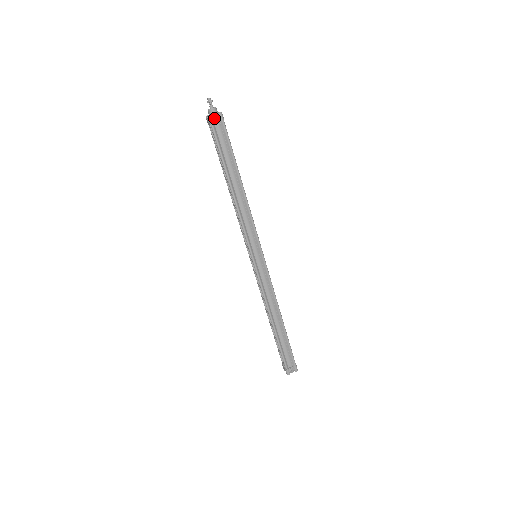
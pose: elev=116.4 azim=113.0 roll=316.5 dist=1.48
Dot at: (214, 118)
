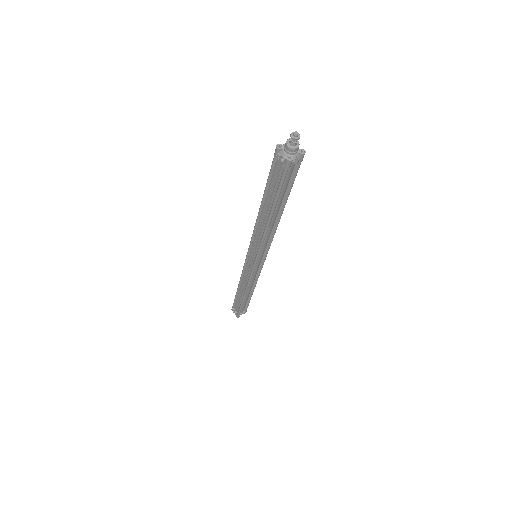
Dot at: (294, 161)
